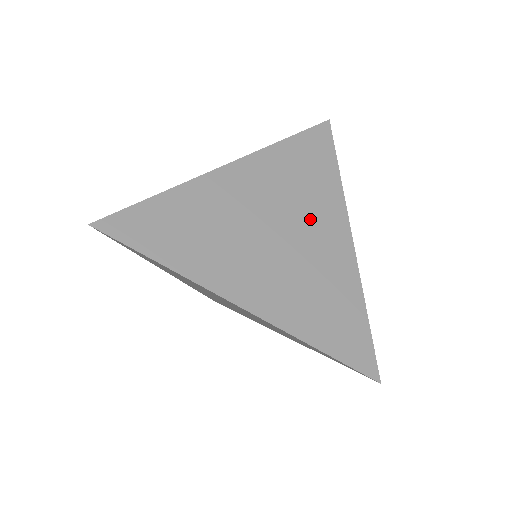
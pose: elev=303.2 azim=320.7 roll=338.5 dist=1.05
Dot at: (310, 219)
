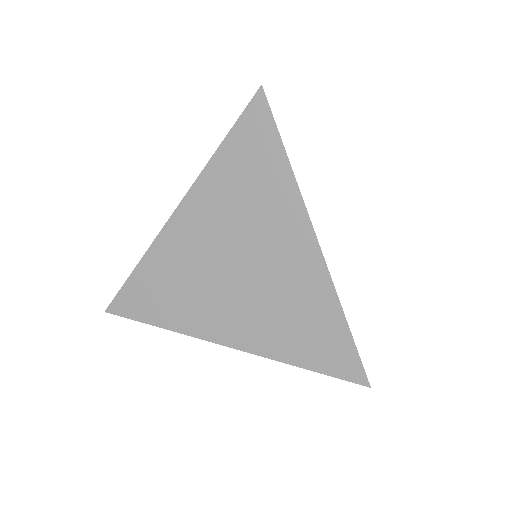
Dot at: (266, 238)
